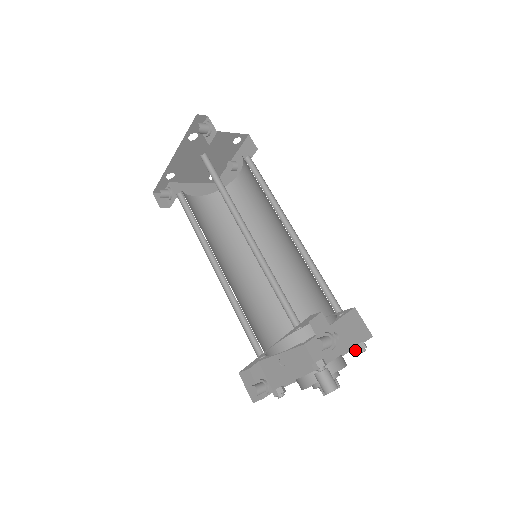
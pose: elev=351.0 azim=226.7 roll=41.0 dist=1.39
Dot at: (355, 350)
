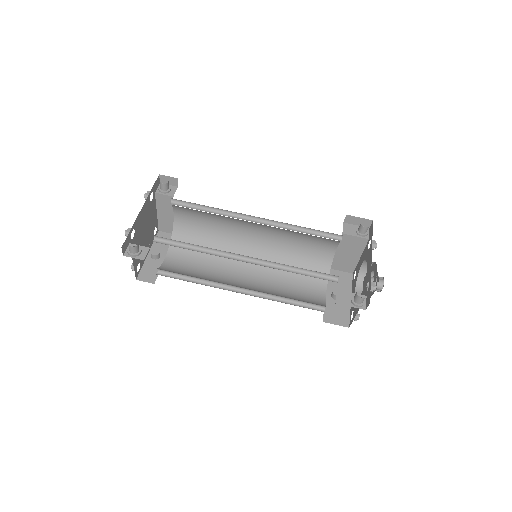
Dot at: occluded
